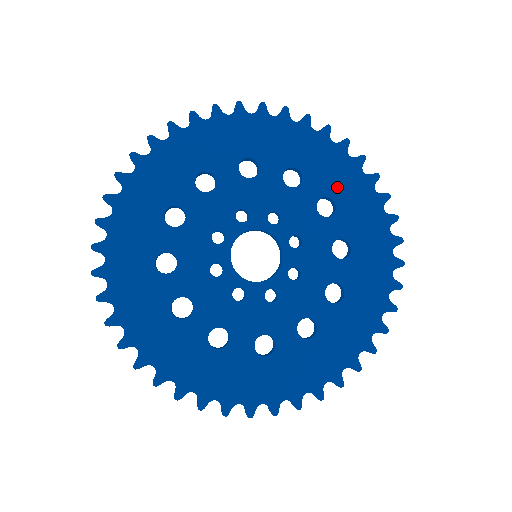
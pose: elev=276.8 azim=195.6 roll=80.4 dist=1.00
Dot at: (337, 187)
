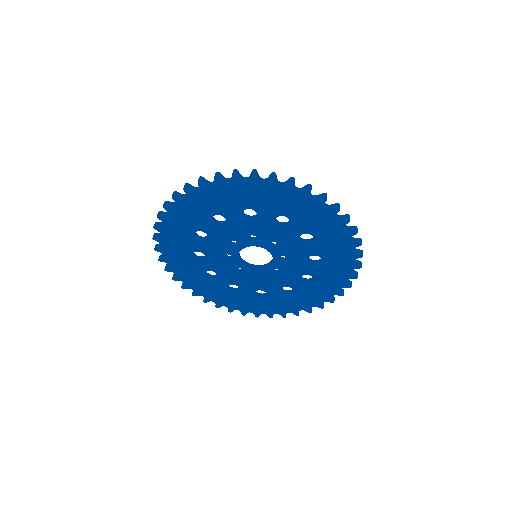
Dot at: (283, 208)
